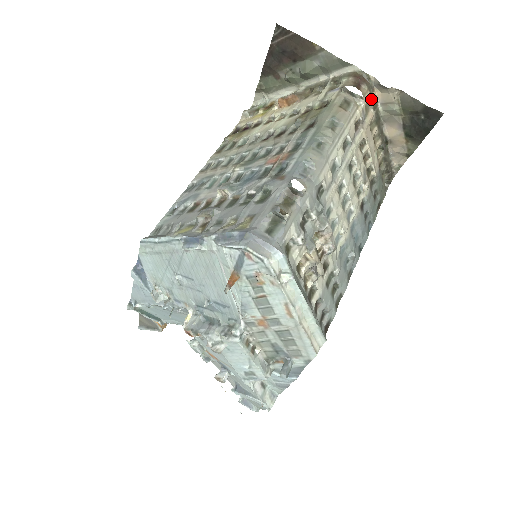
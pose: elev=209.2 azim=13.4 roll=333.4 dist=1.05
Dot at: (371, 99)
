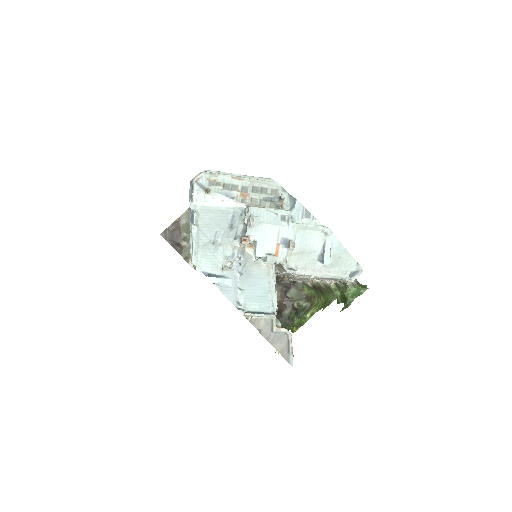
Dot at: occluded
